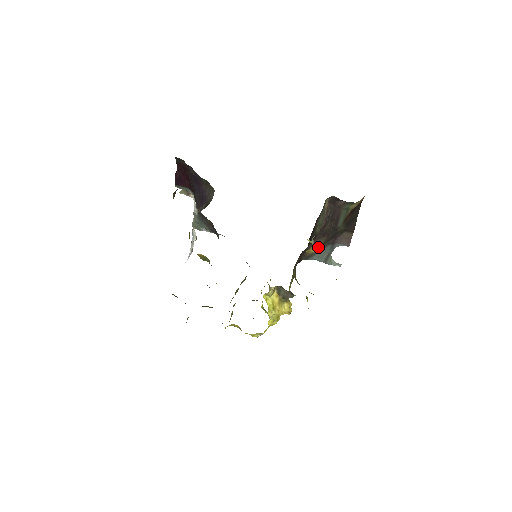
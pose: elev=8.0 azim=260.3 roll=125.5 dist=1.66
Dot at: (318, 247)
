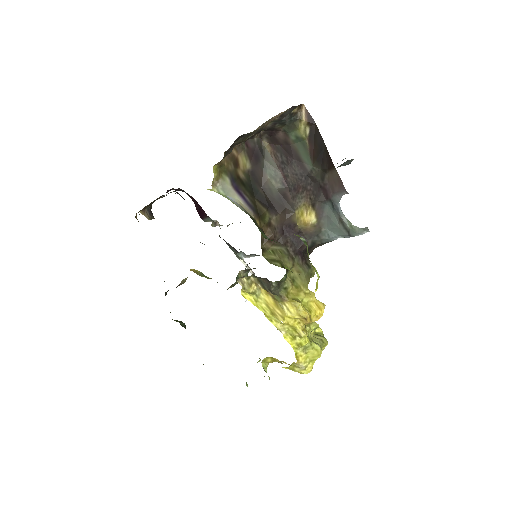
Dot at: (311, 213)
